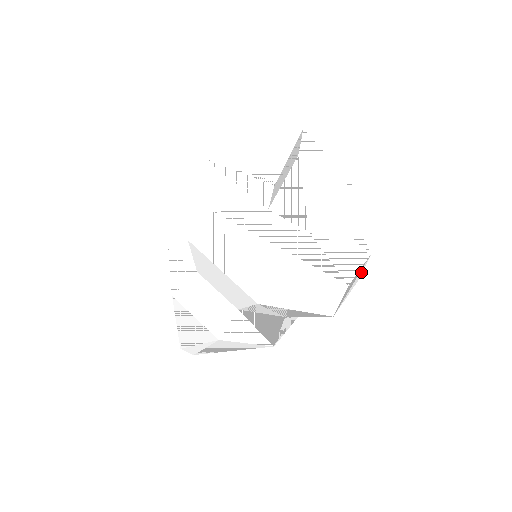
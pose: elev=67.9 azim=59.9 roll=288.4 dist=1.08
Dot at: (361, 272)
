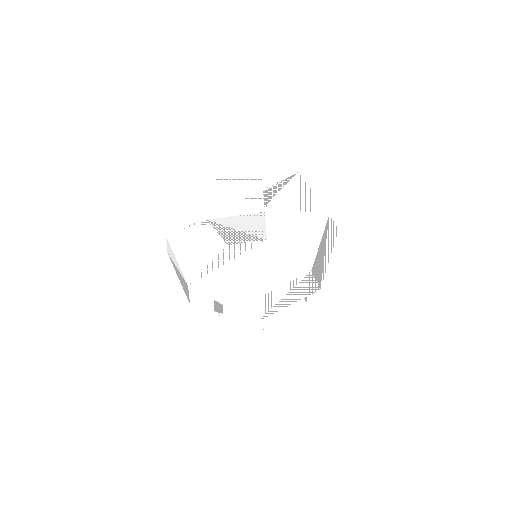
Dot at: (332, 230)
